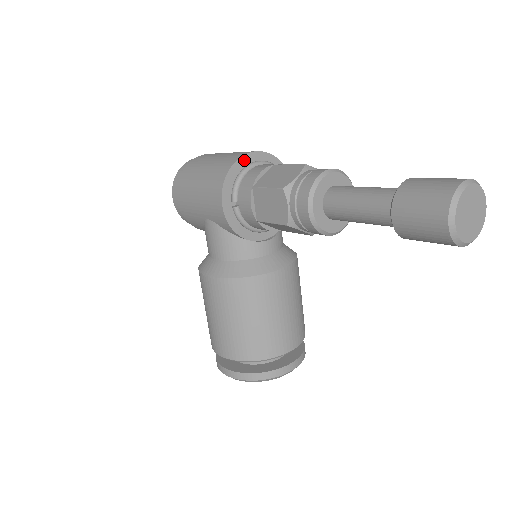
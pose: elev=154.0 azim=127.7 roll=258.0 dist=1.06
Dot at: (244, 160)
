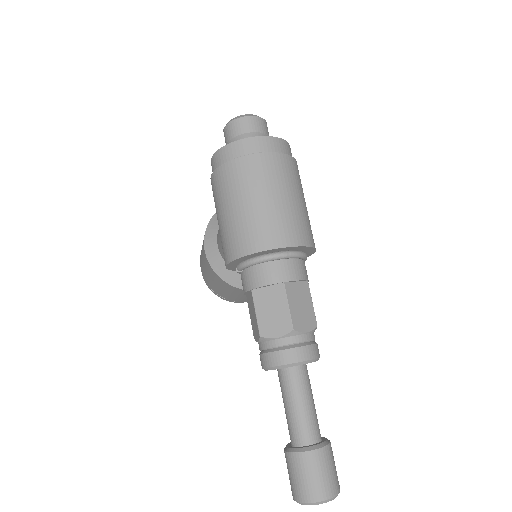
Dot at: (266, 251)
